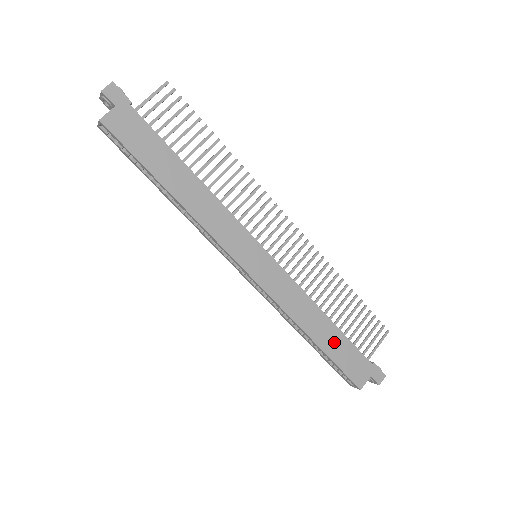
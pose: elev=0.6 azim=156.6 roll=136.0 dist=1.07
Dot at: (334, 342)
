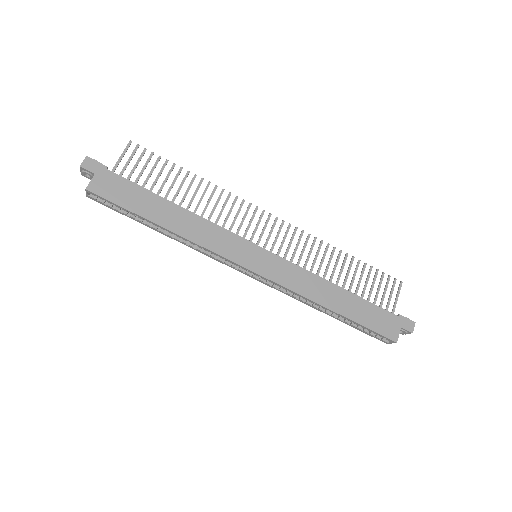
Dot at: (354, 307)
